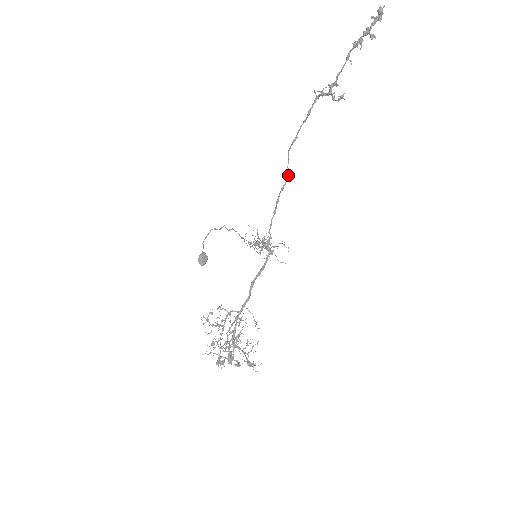
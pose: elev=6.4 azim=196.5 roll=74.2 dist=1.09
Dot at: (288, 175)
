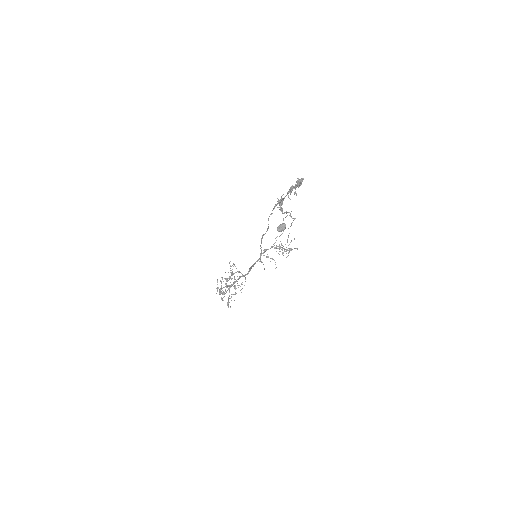
Dot at: occluded
